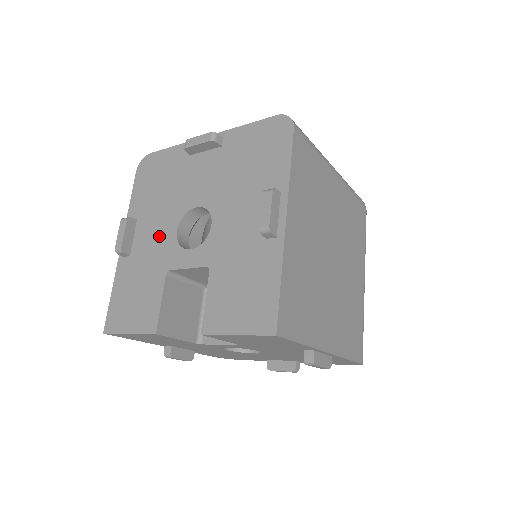
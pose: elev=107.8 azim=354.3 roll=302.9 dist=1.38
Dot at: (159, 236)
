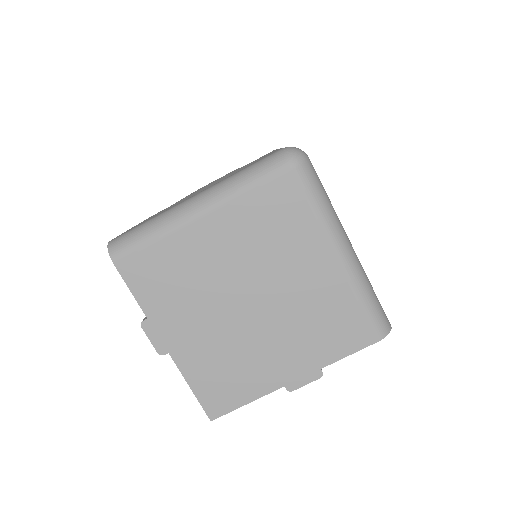
Dot at: occluded
